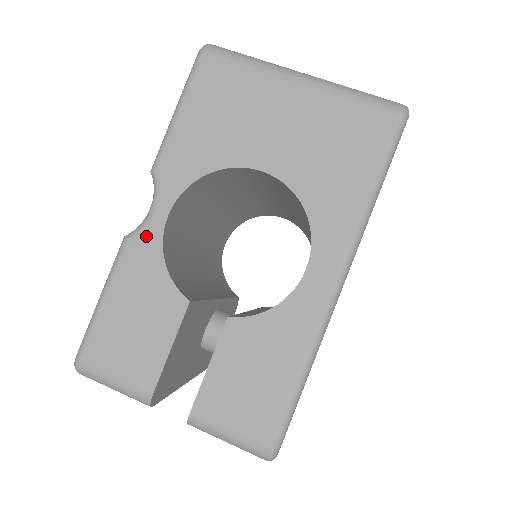
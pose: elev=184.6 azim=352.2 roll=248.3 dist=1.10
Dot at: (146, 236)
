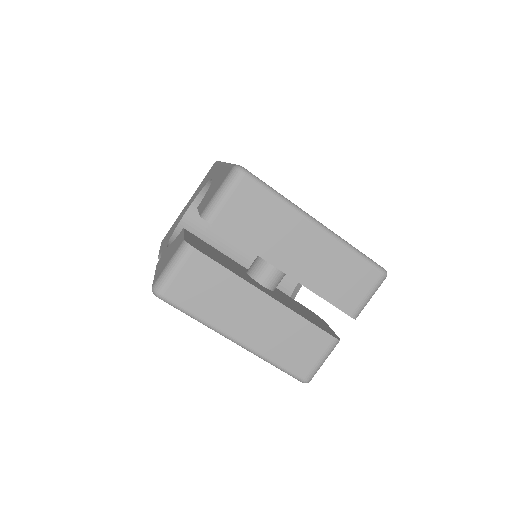
Dot at: (162, 255)
